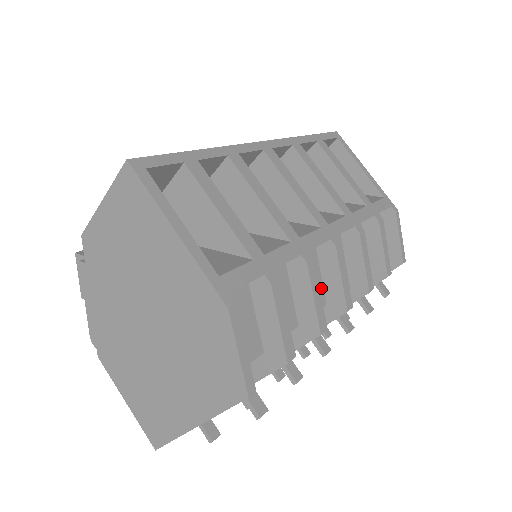
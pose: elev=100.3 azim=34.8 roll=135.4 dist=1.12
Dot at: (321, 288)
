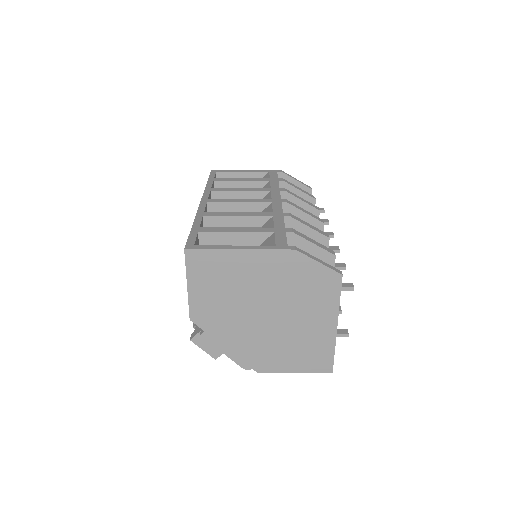
Dot at: occluded
